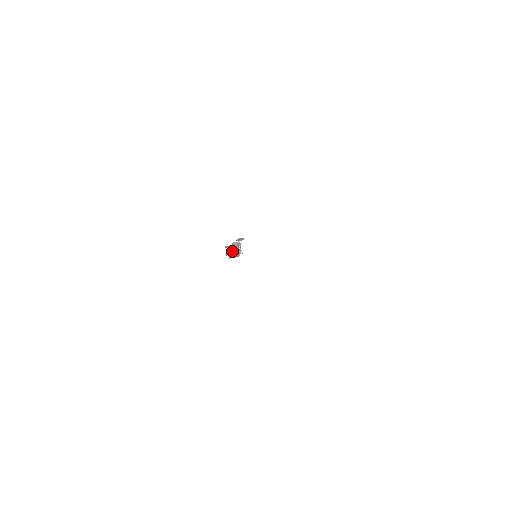
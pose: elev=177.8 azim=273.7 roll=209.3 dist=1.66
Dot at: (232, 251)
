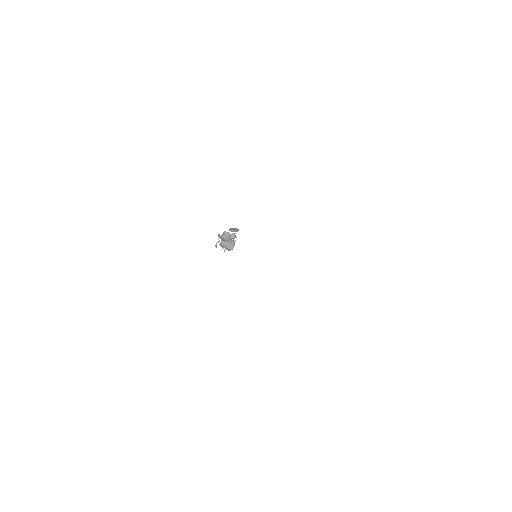
Dot at: occluded
